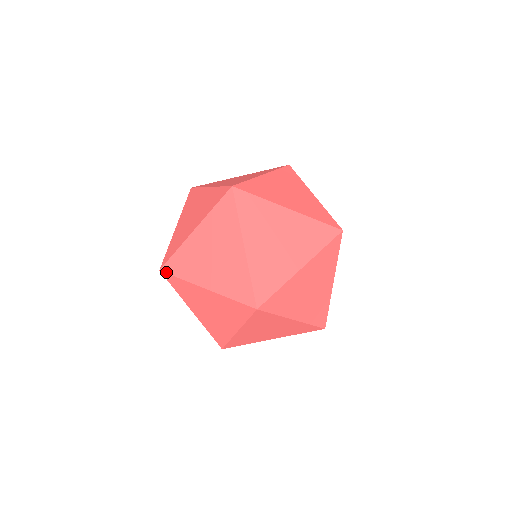
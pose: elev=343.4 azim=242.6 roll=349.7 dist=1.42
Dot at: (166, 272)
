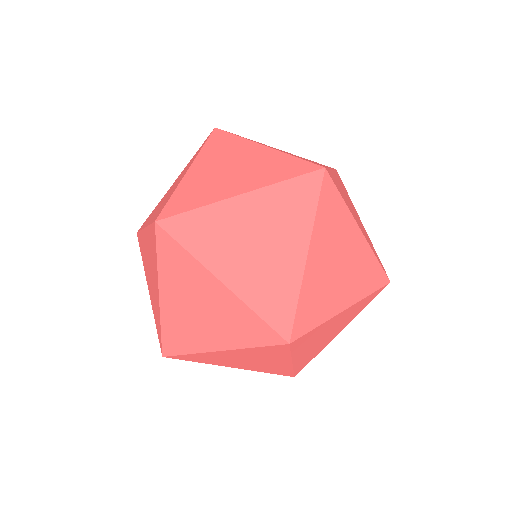
Dot at: (166, 229)
